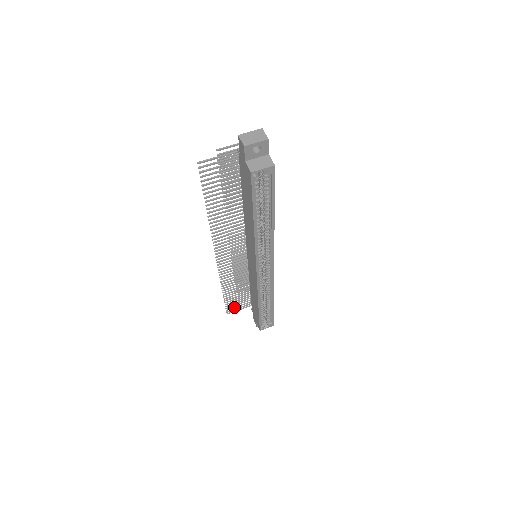
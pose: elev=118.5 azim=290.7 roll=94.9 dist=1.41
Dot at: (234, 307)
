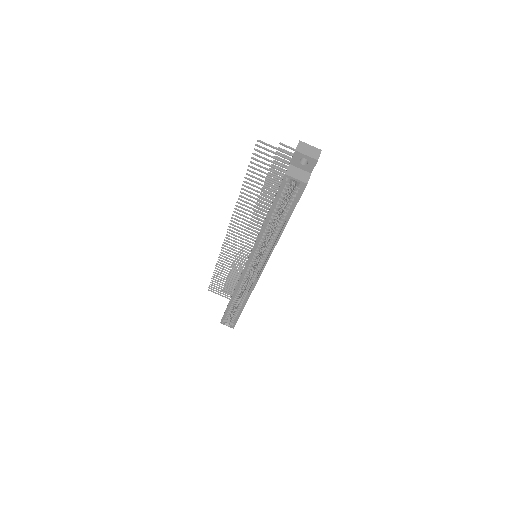
Dot at: (217, 289)
